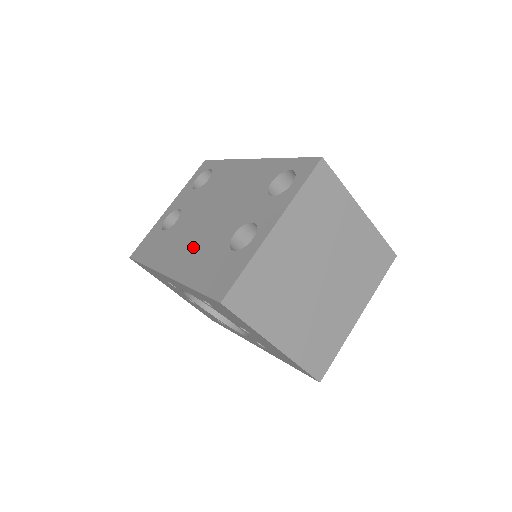
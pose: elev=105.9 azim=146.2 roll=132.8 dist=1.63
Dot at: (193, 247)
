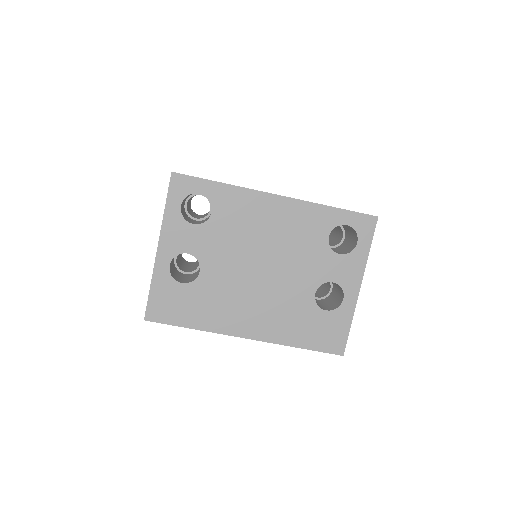
Dot at: (265, 307)
